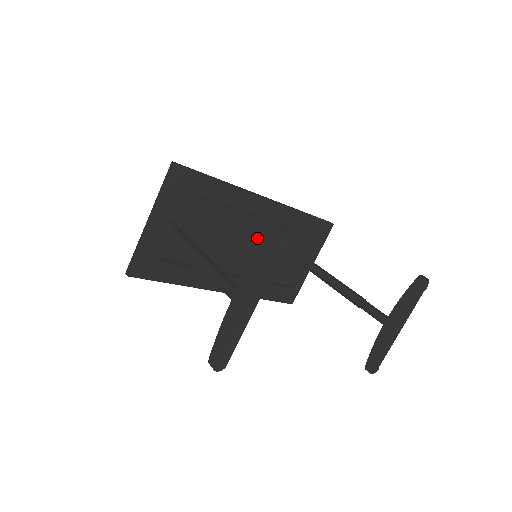
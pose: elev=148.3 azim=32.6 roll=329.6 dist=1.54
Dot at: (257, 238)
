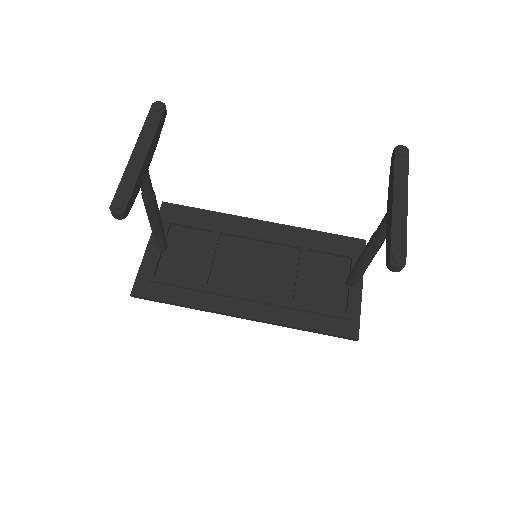
Dot at: (267, 257)
